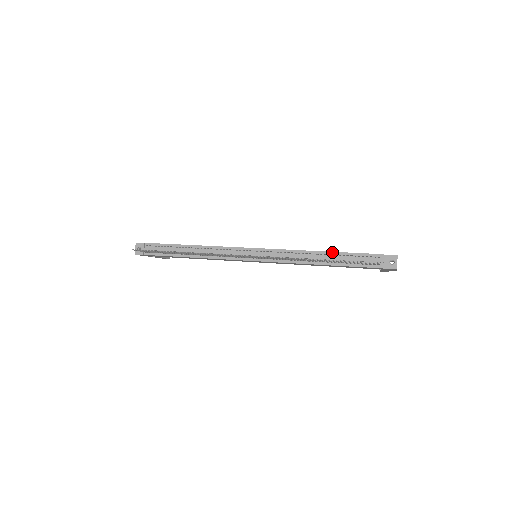
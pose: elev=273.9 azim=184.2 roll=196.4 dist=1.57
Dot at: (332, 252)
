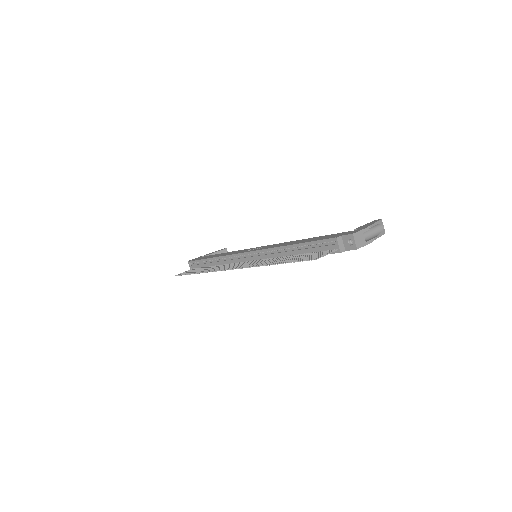
Dot at: (298, 244)
